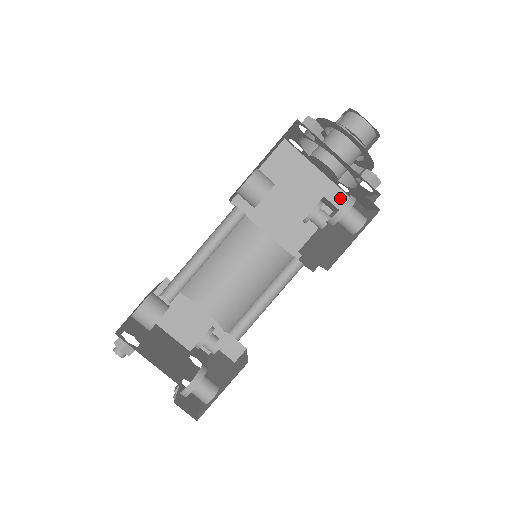
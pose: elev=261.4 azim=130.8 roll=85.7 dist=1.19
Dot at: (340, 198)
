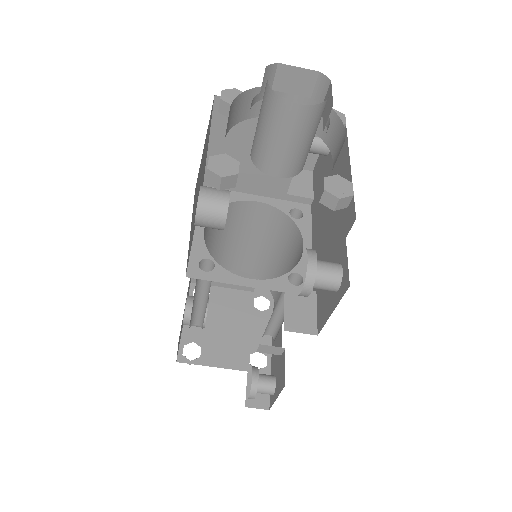
Dot at: occluded
